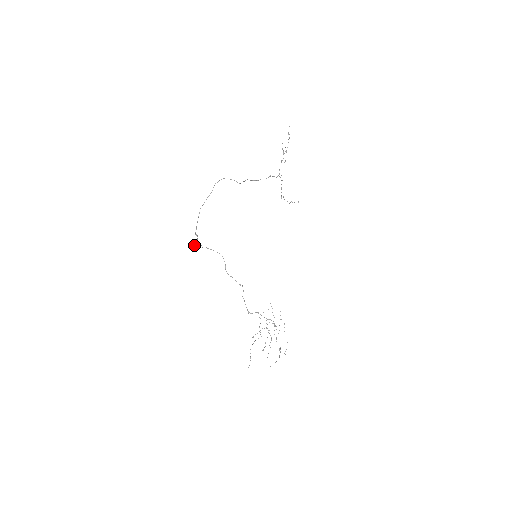
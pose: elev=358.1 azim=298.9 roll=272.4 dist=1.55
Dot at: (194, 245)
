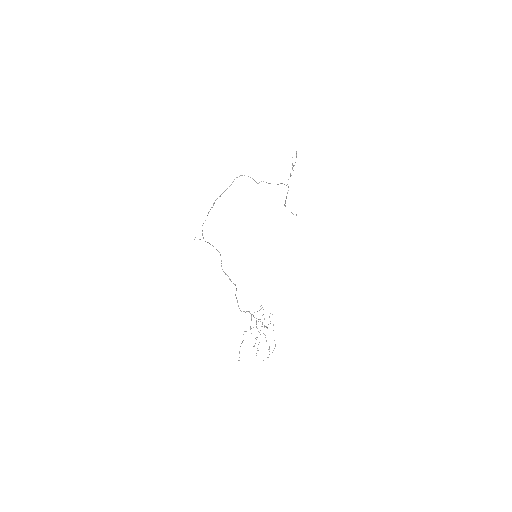
Dot at: (194, 239)
